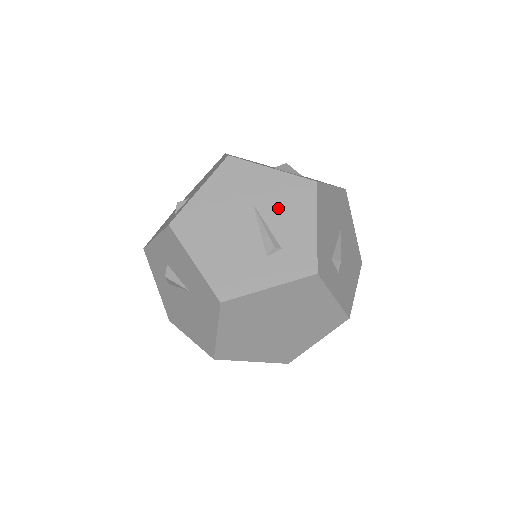
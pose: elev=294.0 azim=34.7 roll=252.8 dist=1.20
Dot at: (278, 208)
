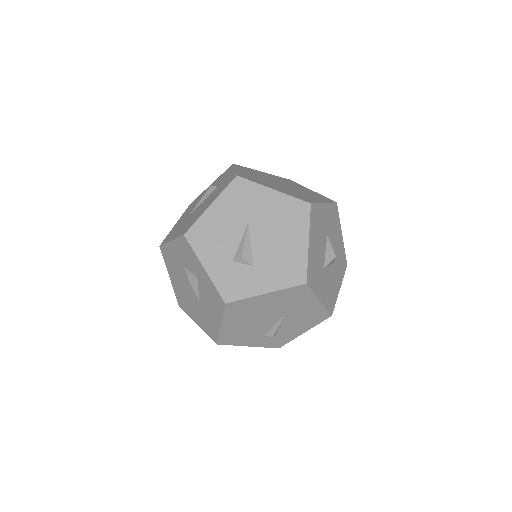
Dot at: (297, 319)
